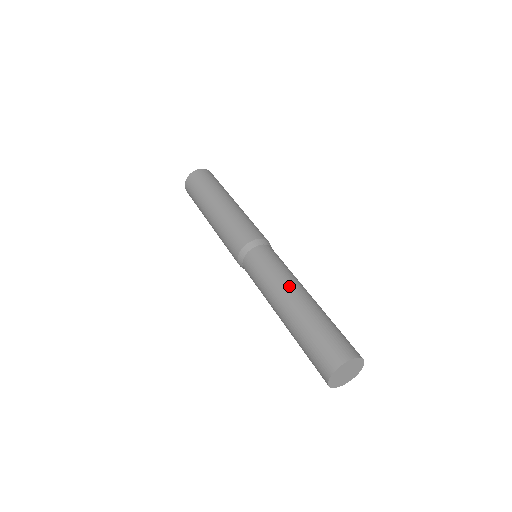
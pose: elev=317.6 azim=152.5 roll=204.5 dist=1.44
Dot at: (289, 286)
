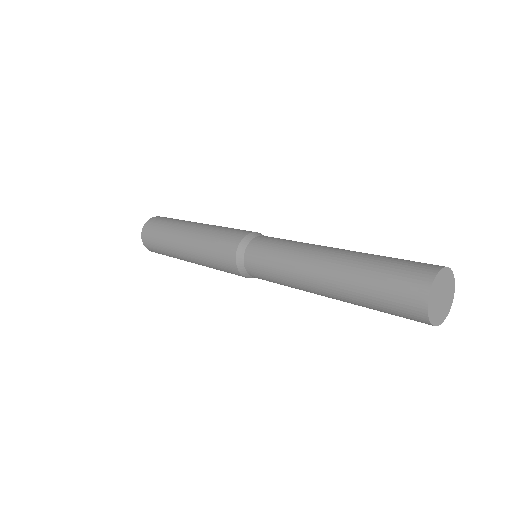
Dot at: (318, 246)
